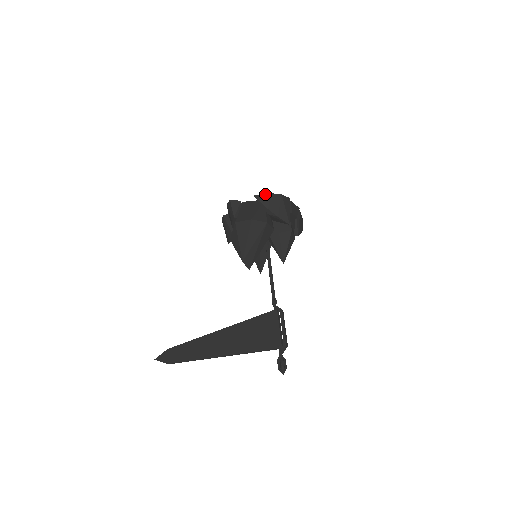
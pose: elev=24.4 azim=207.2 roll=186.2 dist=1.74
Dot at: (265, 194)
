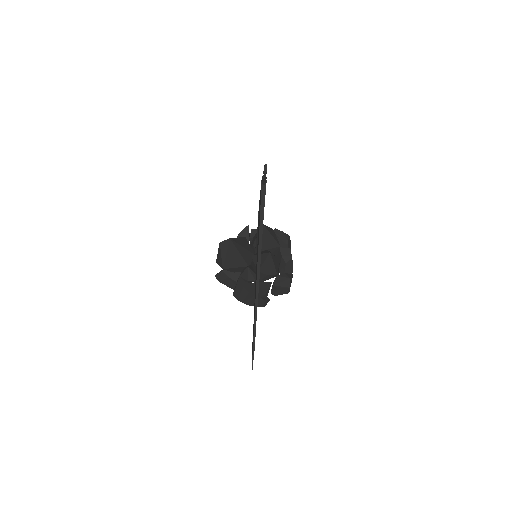
Dot at: occluded
